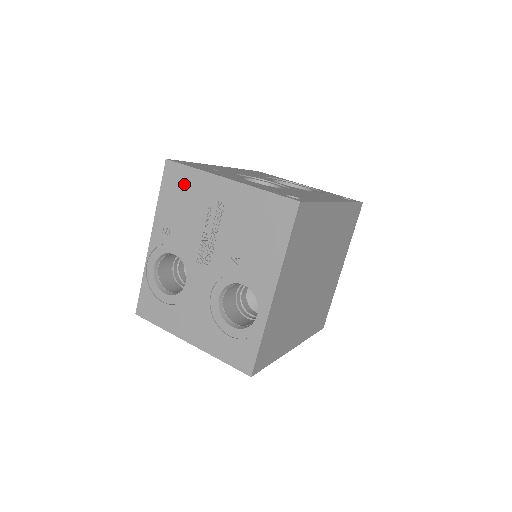
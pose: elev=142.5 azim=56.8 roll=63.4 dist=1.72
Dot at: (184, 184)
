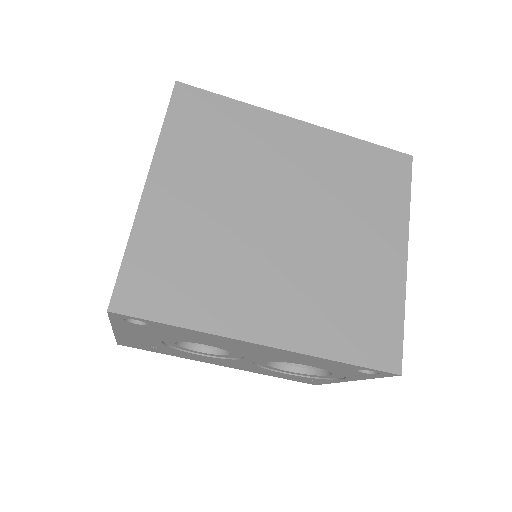
Dot at: occluded
